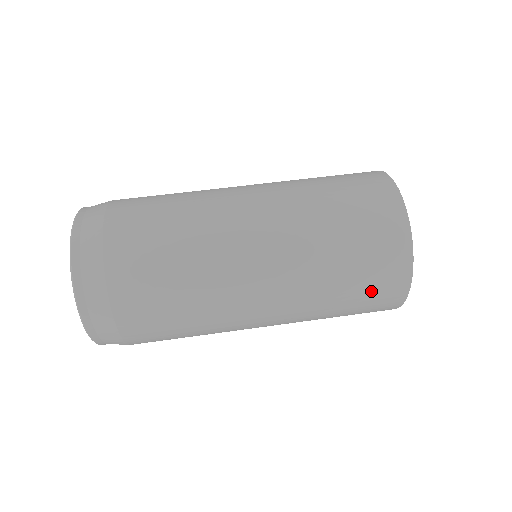
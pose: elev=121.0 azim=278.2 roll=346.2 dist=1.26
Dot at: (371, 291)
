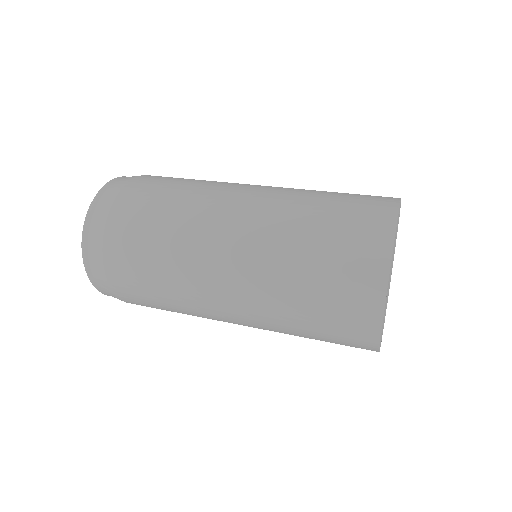
Dot at: (346, 240)
